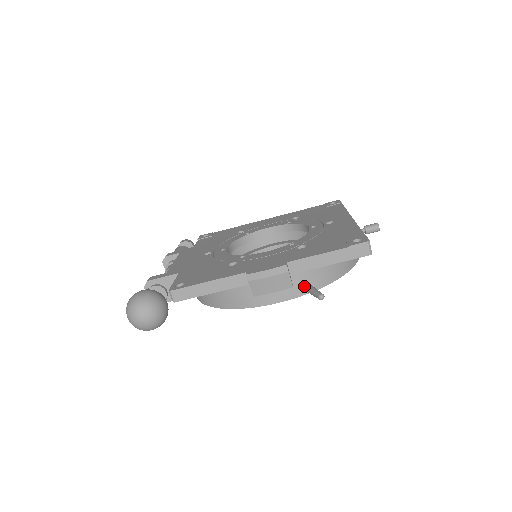
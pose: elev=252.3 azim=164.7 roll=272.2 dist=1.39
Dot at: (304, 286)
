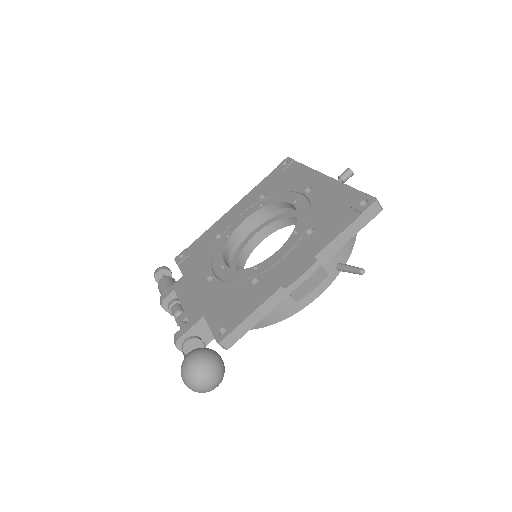
Dot at: (335, 268)
